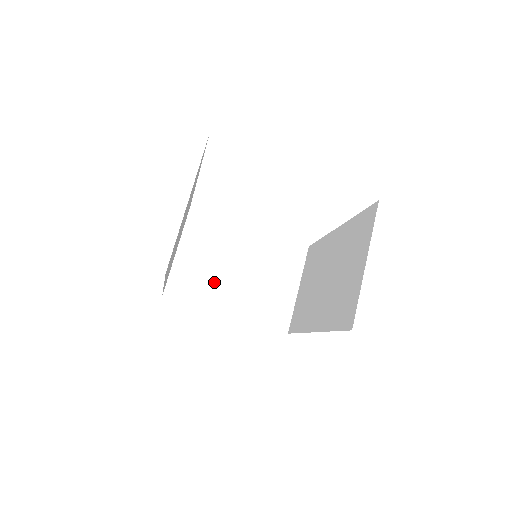
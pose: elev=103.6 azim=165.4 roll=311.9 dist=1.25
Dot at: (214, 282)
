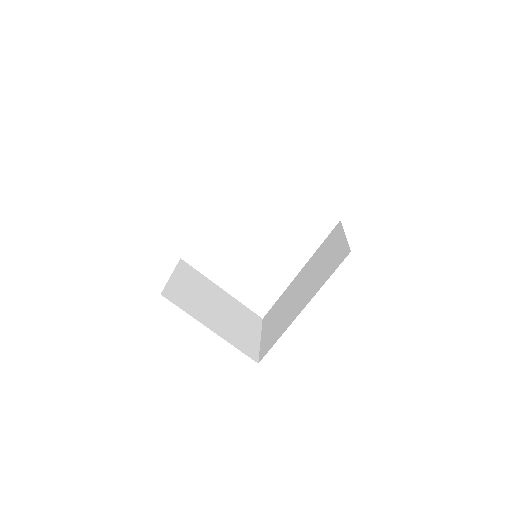
Dot at: (199, 305)
